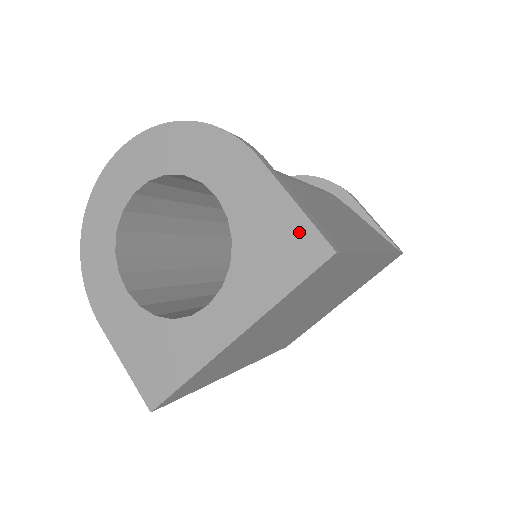
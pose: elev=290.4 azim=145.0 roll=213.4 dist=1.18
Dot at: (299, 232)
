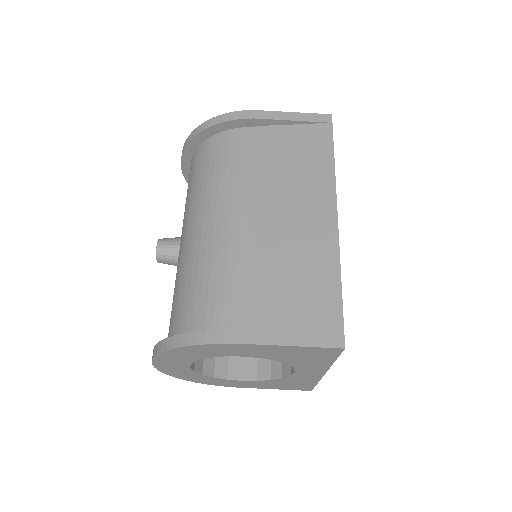
Dot at: (313, 351)
